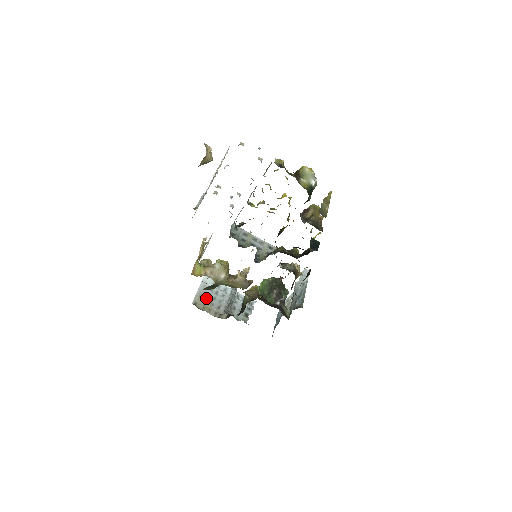
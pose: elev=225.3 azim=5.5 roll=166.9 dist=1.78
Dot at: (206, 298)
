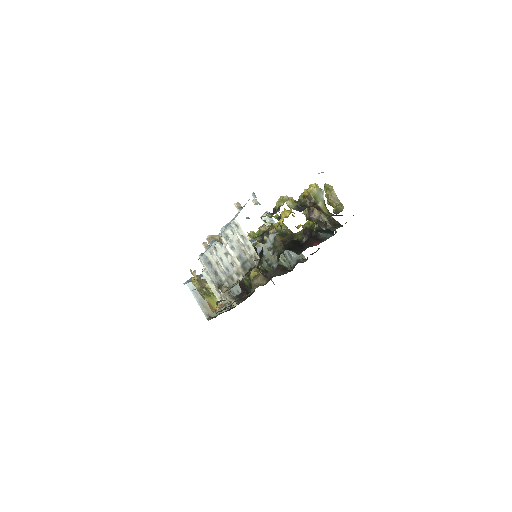
Dot at: occluded
